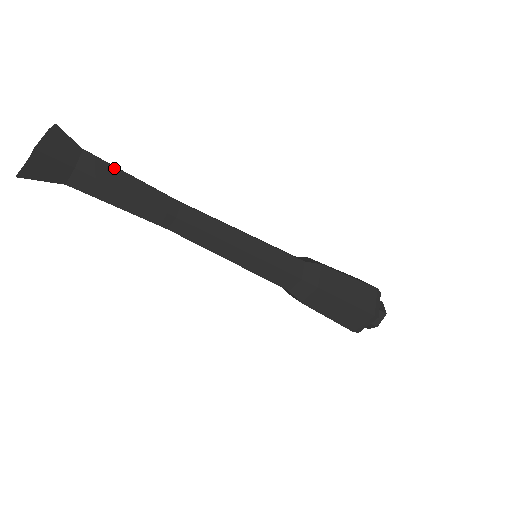
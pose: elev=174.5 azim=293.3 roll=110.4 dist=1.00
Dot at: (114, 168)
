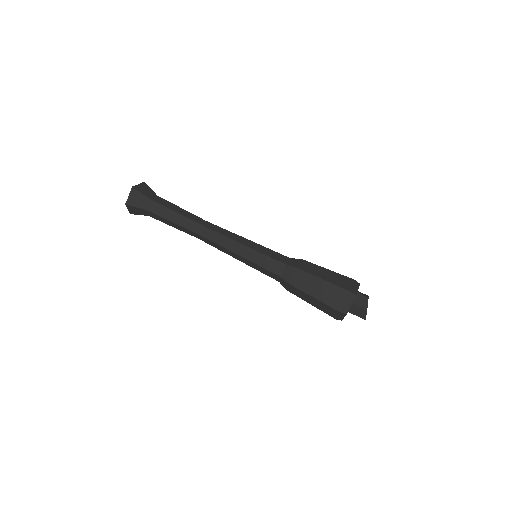
Dot at: occluded
